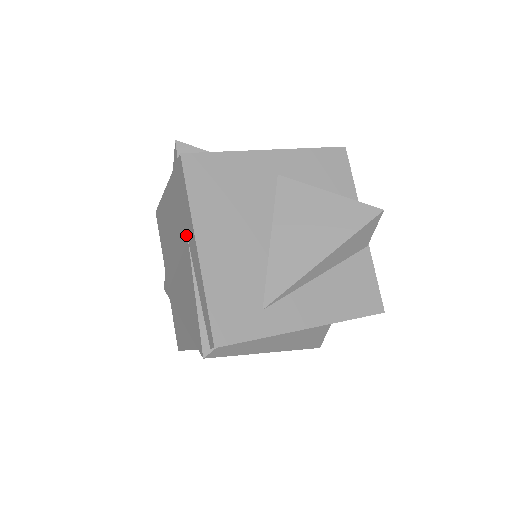
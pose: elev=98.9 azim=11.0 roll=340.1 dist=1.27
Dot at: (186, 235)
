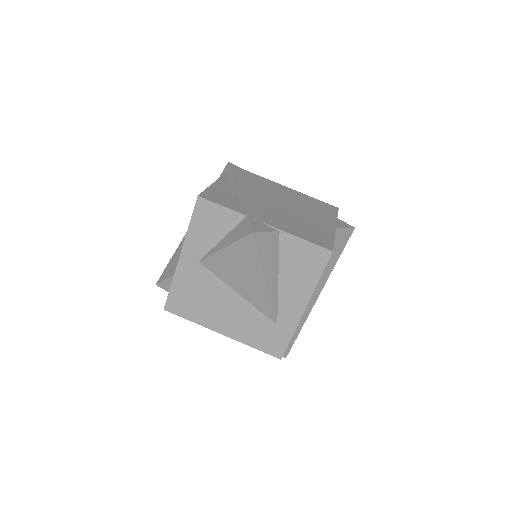
Dot at: occluded
